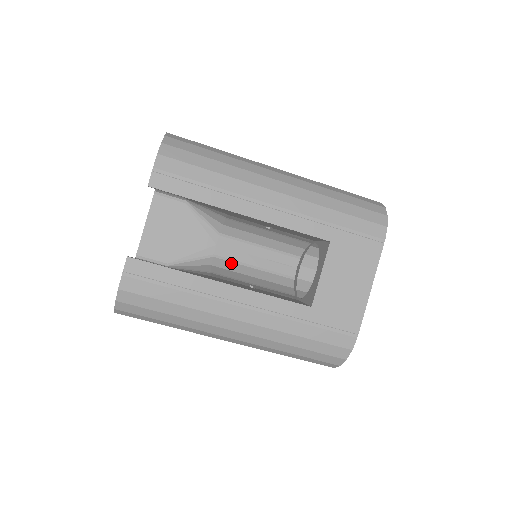
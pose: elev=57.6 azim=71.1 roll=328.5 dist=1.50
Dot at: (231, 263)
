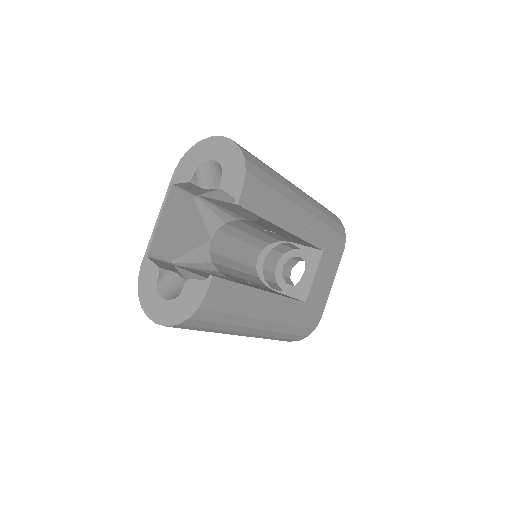
Dot at: (221, 258)
